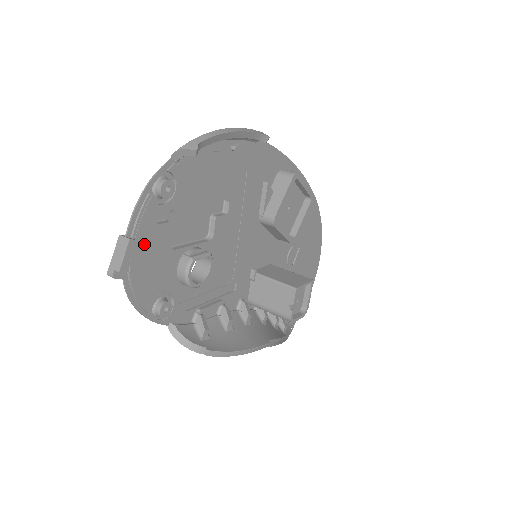
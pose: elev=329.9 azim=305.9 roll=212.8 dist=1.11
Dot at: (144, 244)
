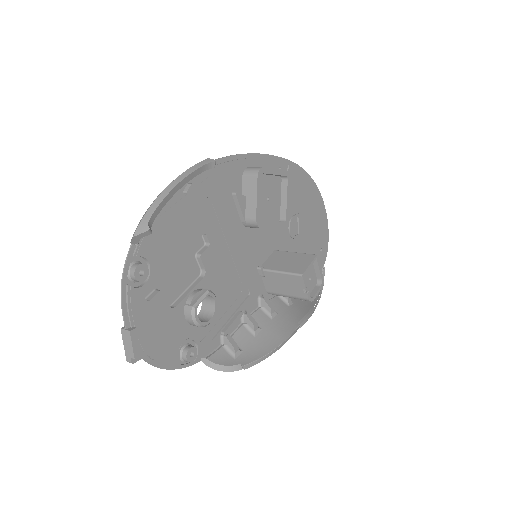
Dot at: (145, 323)
